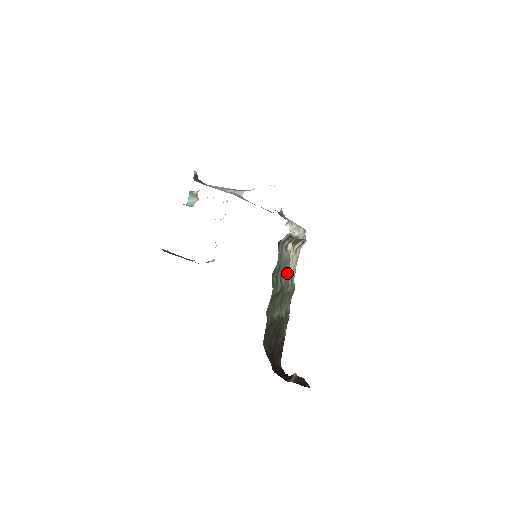
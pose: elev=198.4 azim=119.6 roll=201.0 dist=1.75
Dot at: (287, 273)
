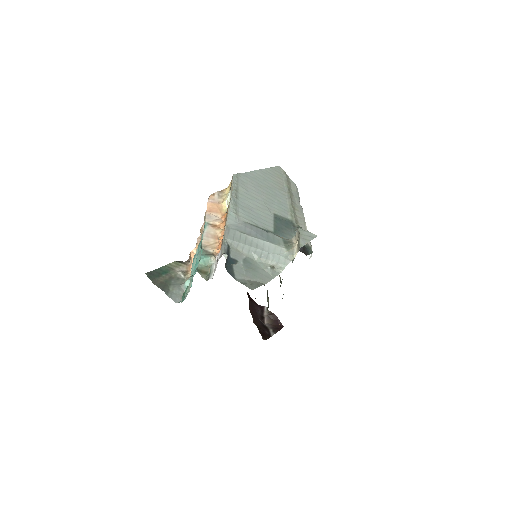
Dot at: occluded
